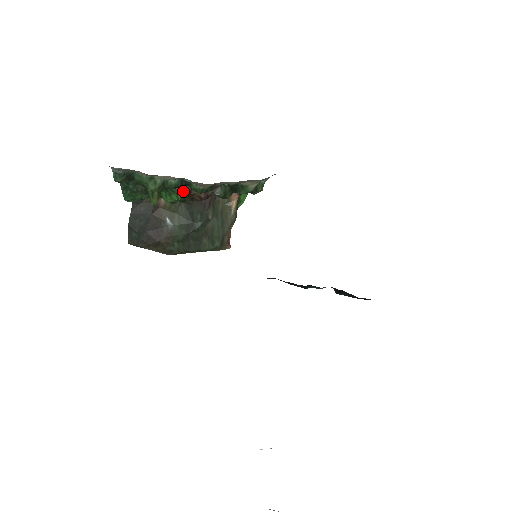
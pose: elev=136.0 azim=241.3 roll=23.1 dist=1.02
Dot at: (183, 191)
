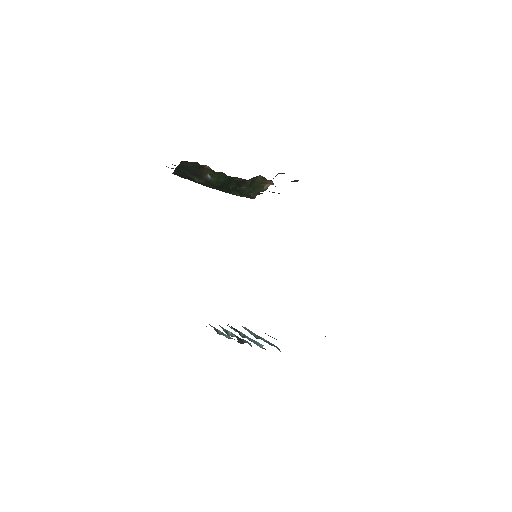
Dot at: (224, 179)
